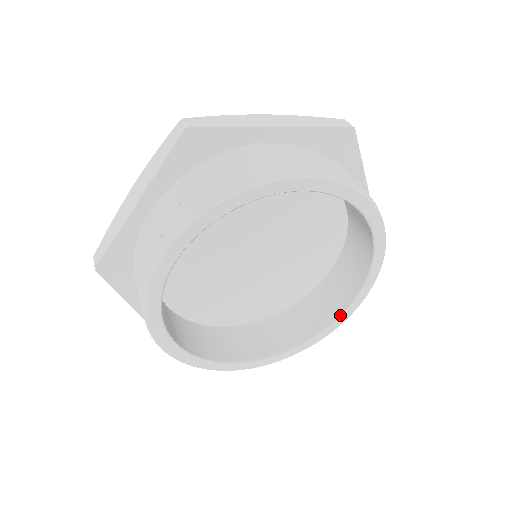
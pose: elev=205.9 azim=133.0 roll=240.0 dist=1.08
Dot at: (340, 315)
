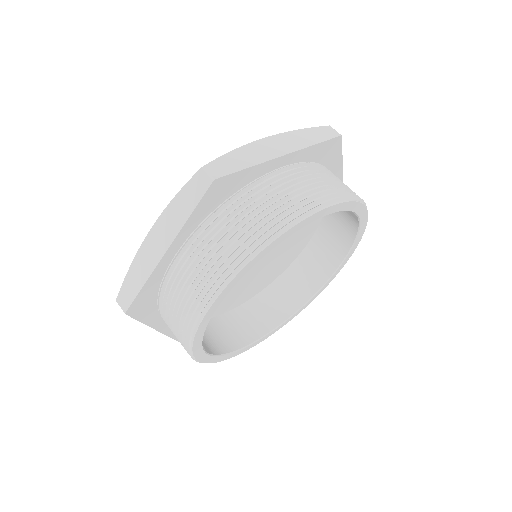
Dot at: (260, 338)
